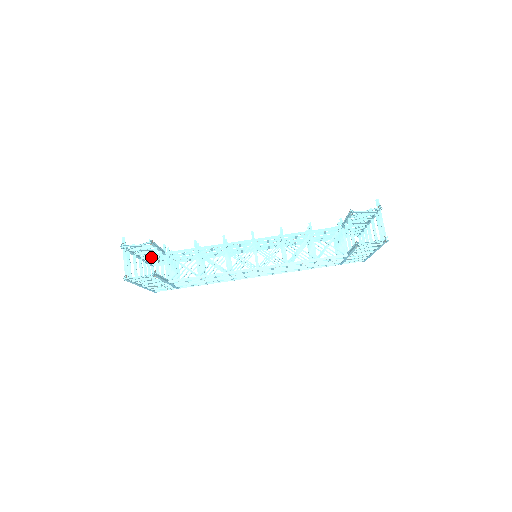
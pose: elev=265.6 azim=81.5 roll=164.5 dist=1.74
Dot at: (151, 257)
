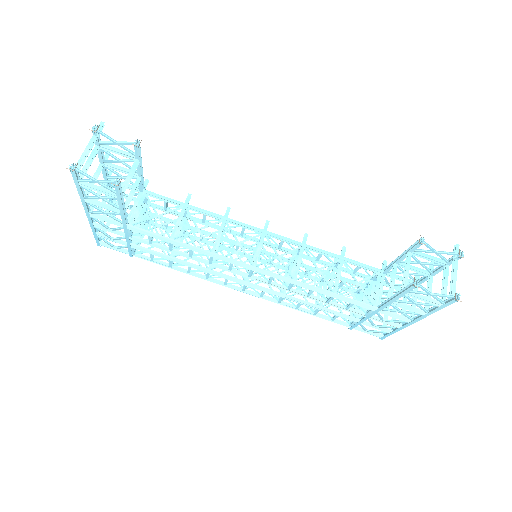
Dot at: occluded
